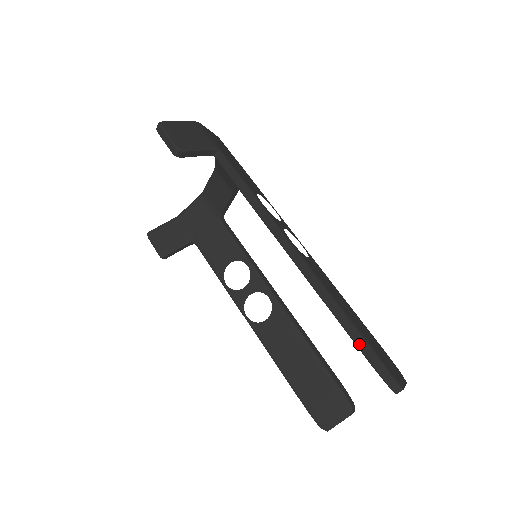
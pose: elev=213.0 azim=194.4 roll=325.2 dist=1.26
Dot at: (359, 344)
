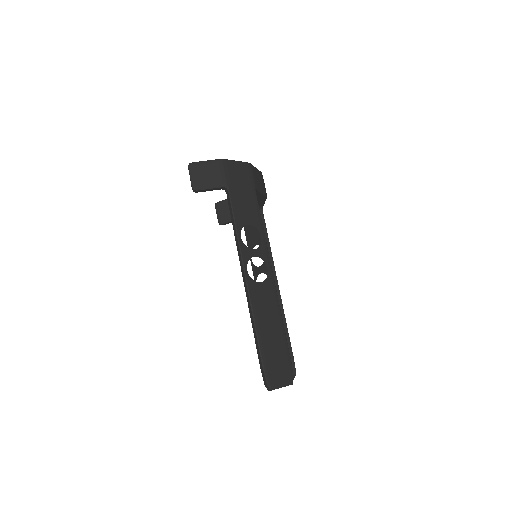
Dot at: (258, 353)
